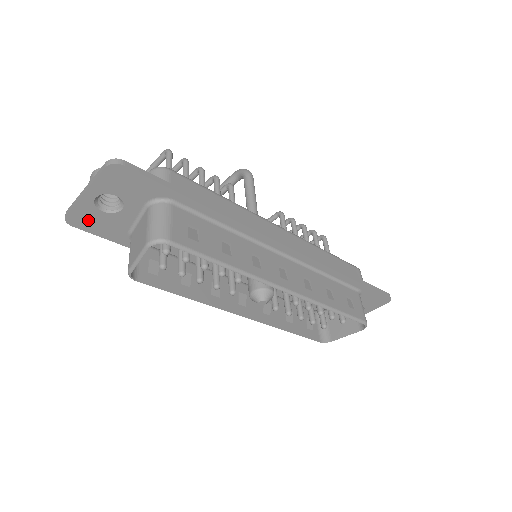
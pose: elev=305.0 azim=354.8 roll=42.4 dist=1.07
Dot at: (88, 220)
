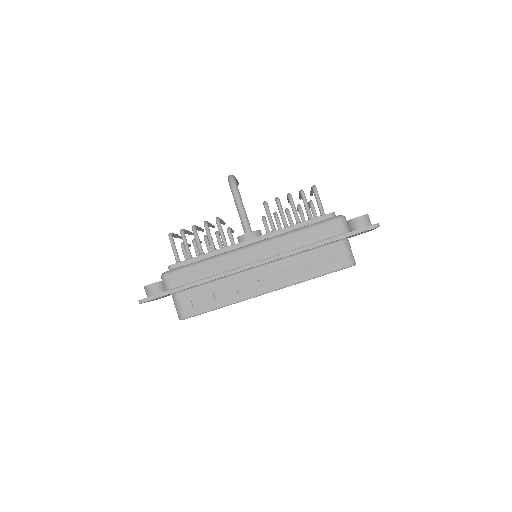
Dot at: occluded
